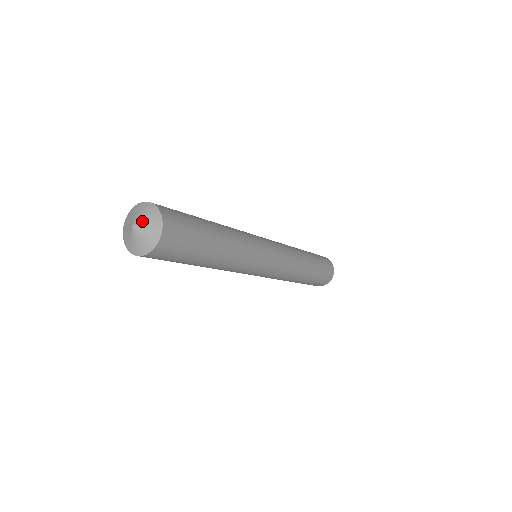
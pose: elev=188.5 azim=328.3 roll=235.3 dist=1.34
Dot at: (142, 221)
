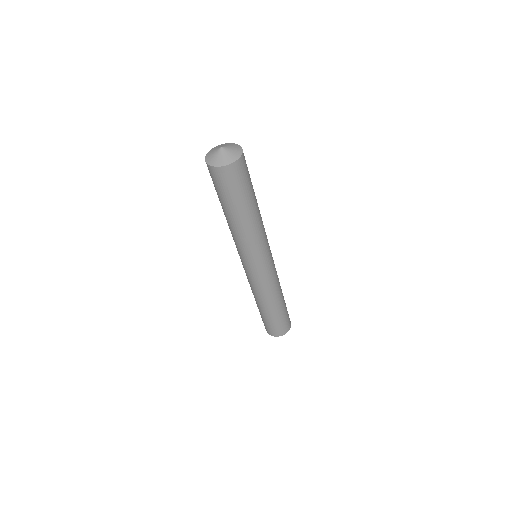
Dot at: (226, 145)
